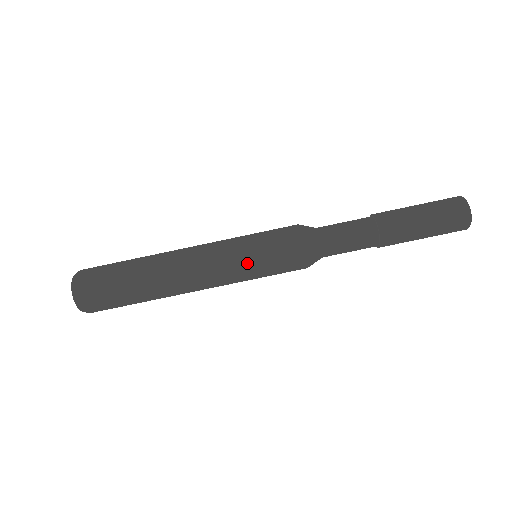
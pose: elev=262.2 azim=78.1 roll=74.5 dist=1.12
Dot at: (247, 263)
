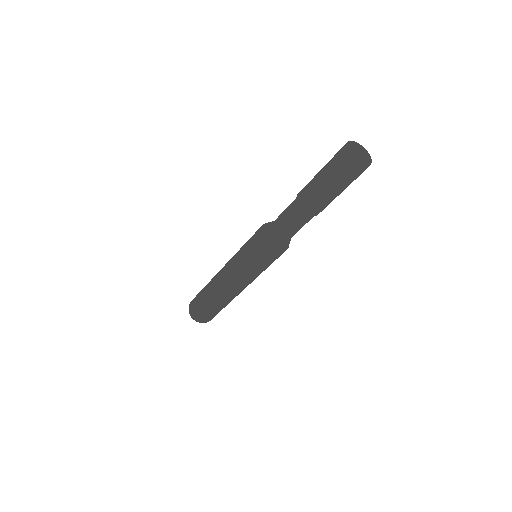
Dot at: occluded
